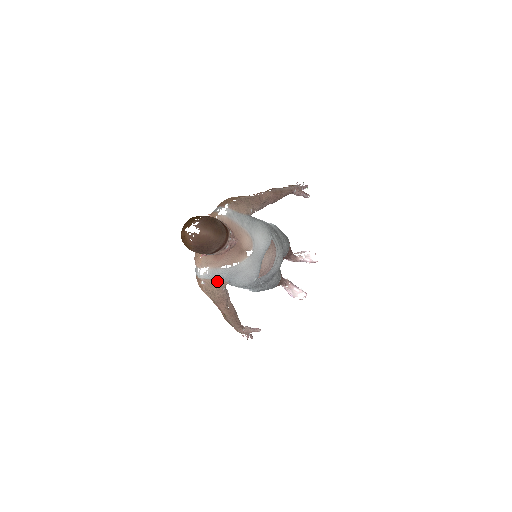
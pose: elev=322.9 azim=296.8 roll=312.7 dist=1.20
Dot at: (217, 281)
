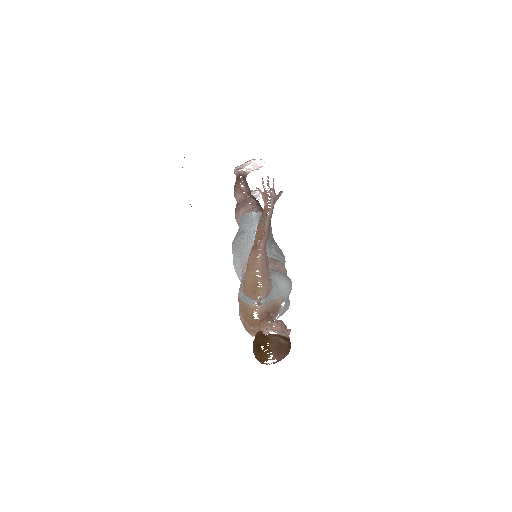
Dot at: occluded
